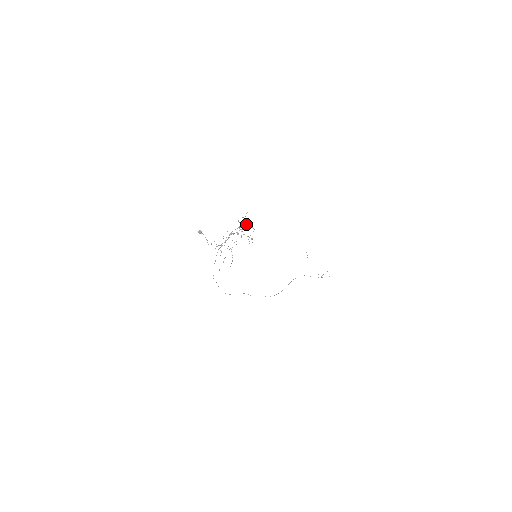
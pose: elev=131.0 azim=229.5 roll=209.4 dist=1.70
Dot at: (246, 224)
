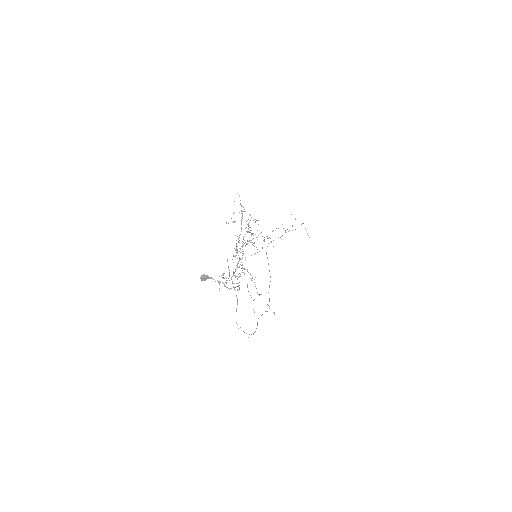
Dot at: occluded
